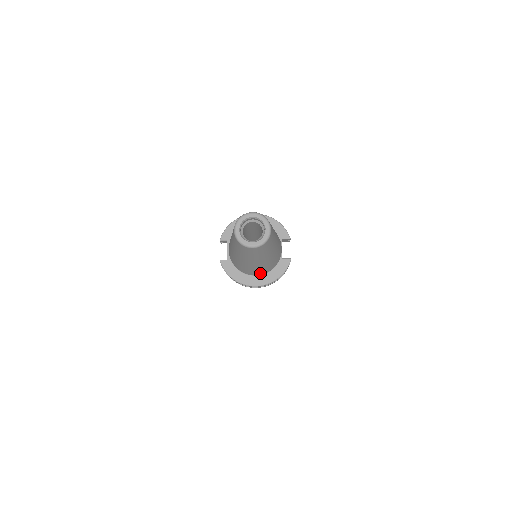
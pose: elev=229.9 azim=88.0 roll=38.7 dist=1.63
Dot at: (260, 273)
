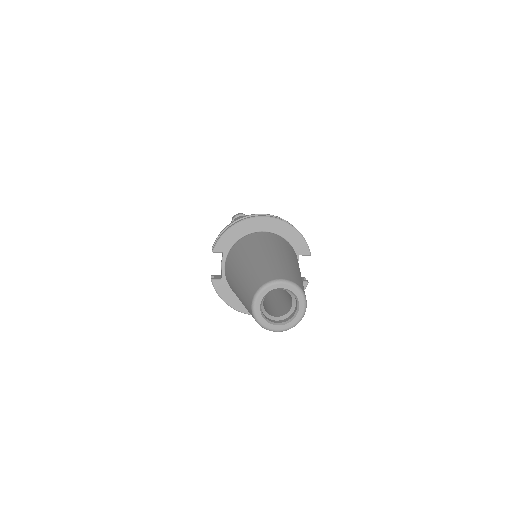
Dot at: occluded
